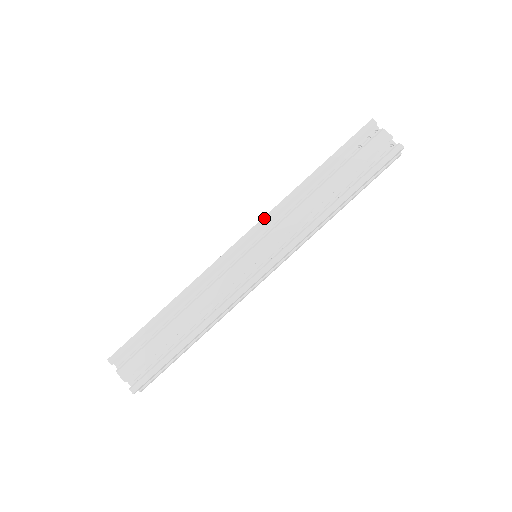
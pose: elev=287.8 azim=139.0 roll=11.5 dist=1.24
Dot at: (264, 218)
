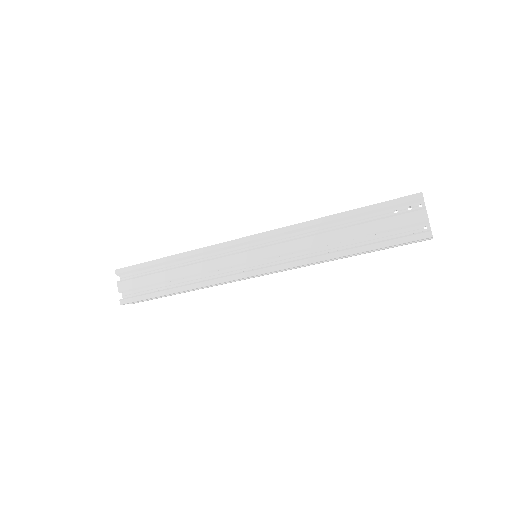
Dot at: (276, 230)
